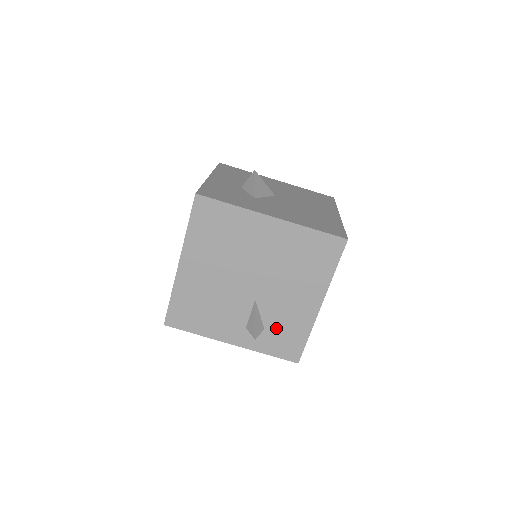
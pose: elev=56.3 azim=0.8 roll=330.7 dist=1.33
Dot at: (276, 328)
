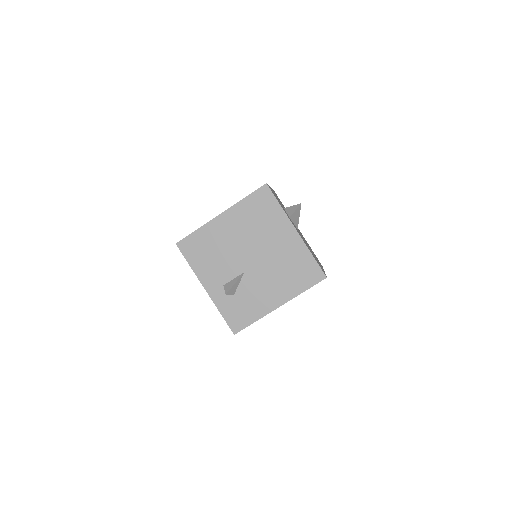
Dot at: (241, 300)
